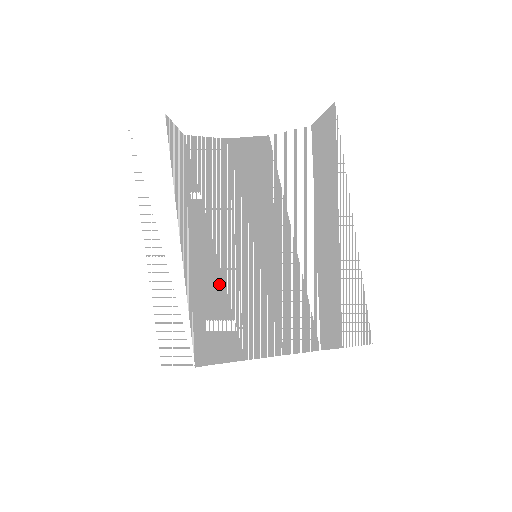
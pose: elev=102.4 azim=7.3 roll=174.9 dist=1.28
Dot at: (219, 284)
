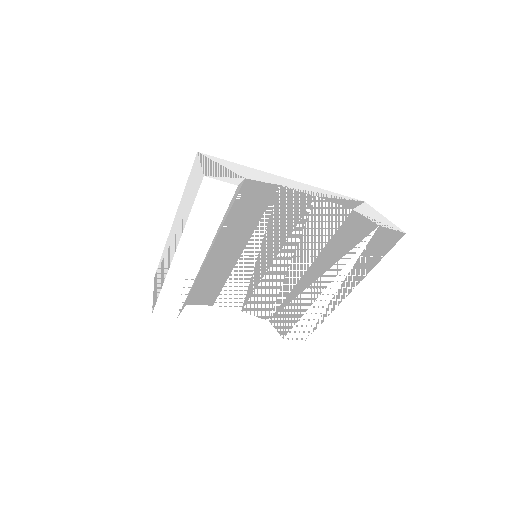
Dot at: (218, 267)
